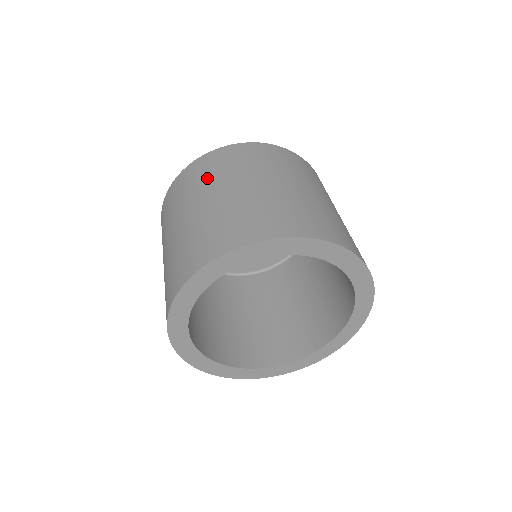
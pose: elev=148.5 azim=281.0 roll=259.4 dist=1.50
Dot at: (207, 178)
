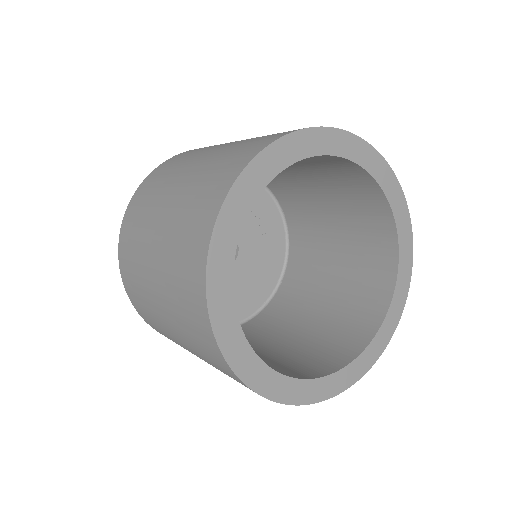
Dot at: (138, 236)
